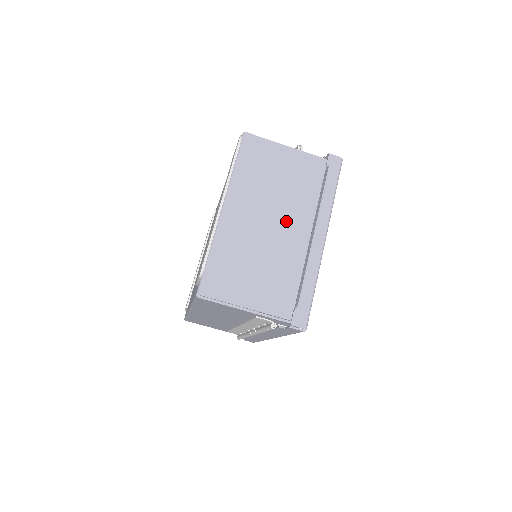
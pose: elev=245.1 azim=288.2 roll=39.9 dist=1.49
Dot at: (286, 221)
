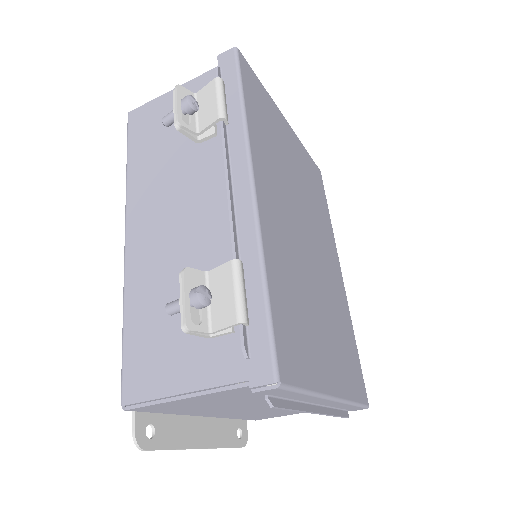
Dot at: occluded
